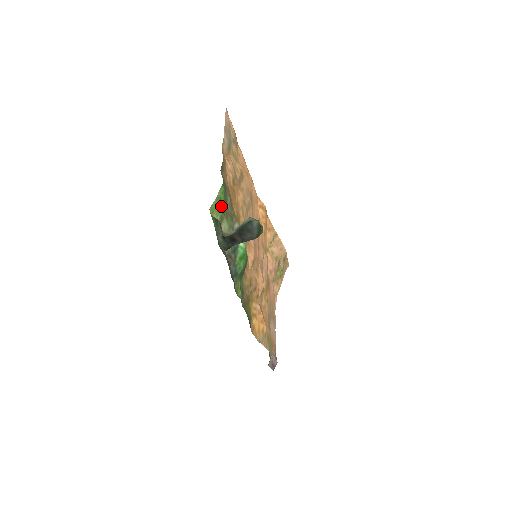
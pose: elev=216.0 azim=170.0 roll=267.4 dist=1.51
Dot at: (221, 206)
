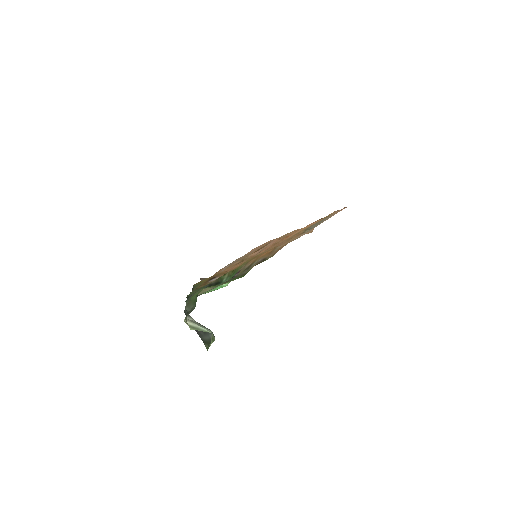
Dot at: occluded
